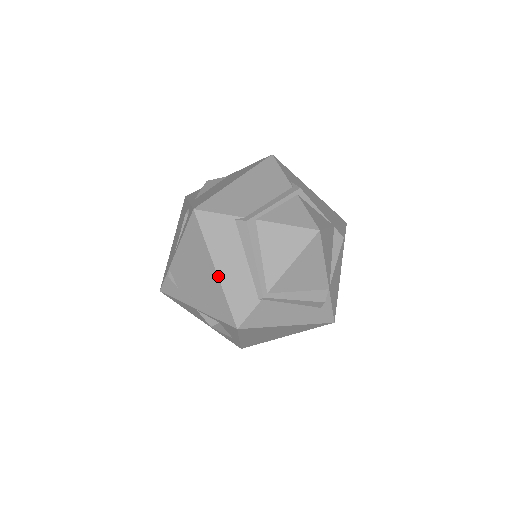
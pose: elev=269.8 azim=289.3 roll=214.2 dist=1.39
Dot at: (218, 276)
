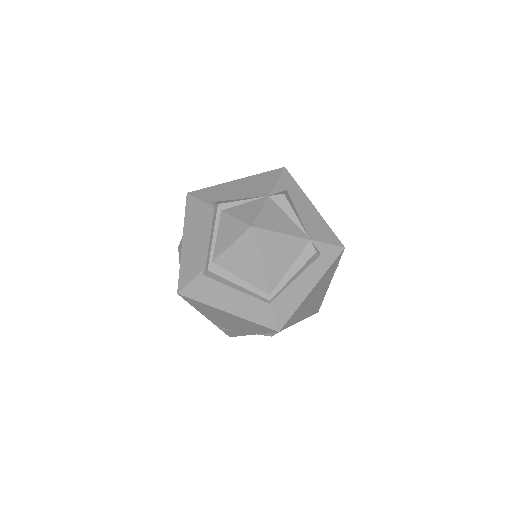
Dot at: (233, 315)
